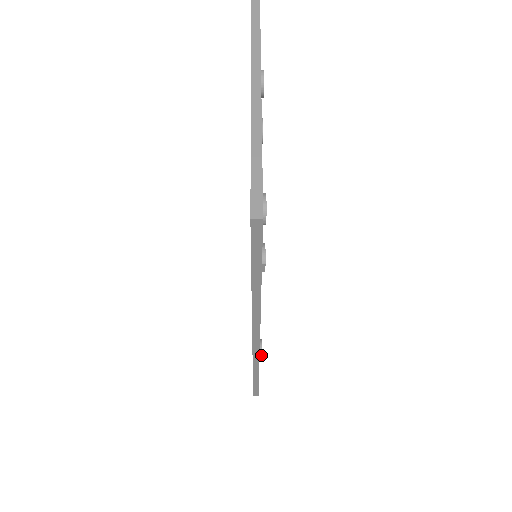
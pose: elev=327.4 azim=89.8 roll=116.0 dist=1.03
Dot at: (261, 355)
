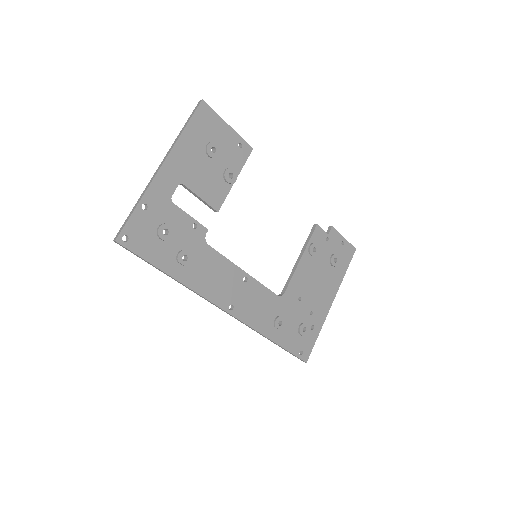
Dot at: (276, 327)
